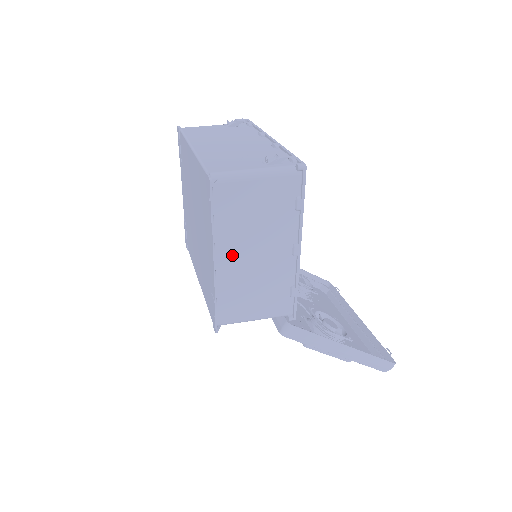
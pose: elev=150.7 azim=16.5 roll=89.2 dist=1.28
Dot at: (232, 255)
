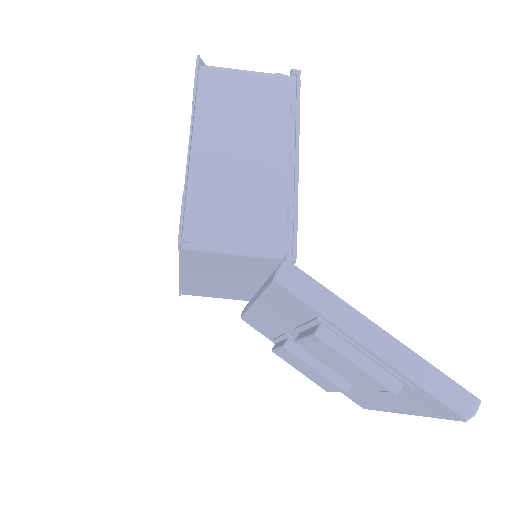
Dot at: (214, 147)
